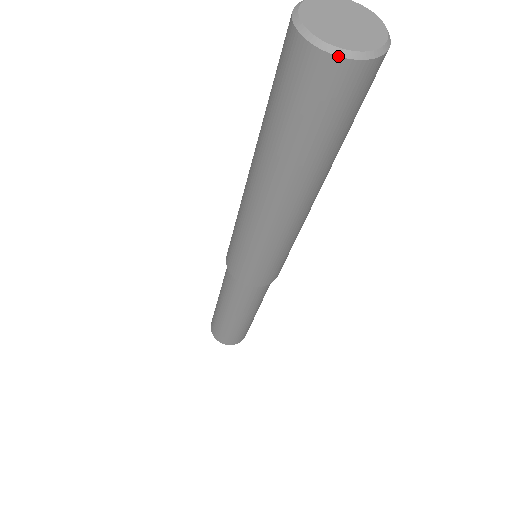
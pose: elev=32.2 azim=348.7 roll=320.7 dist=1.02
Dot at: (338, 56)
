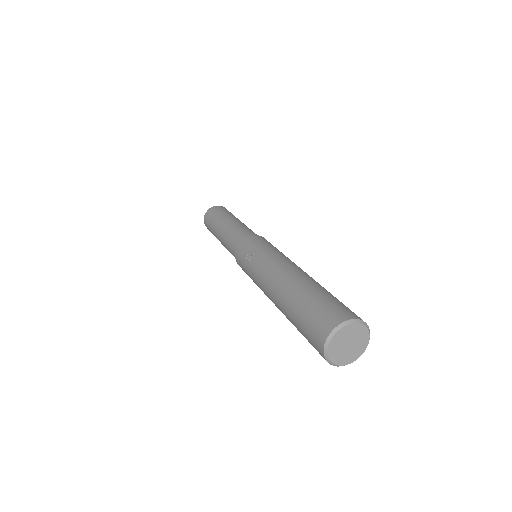
Dot at: occluded
